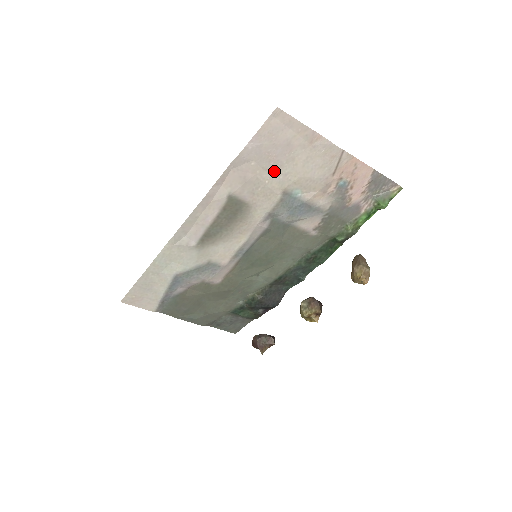
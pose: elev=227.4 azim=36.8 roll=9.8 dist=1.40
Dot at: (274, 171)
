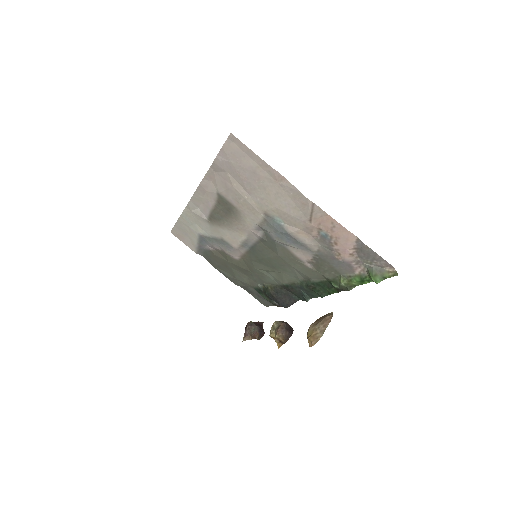
Dot at: (250, 190)
